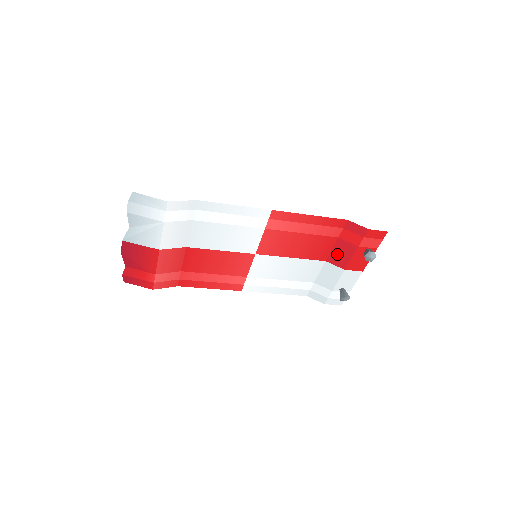
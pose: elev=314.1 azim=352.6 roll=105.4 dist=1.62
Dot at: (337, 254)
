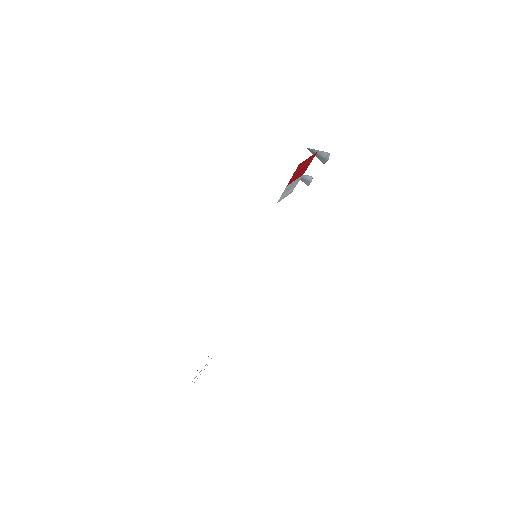
Dot at: (295, 177)
